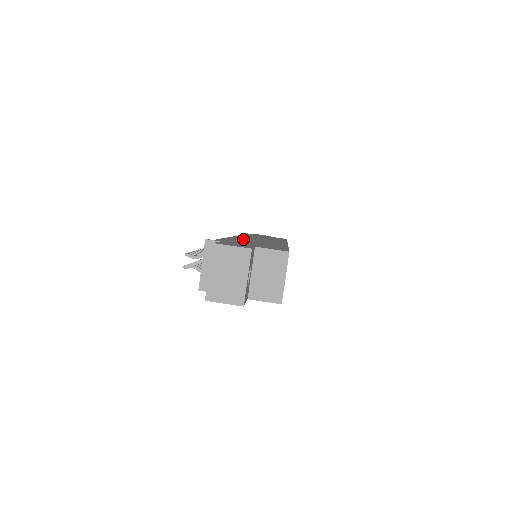
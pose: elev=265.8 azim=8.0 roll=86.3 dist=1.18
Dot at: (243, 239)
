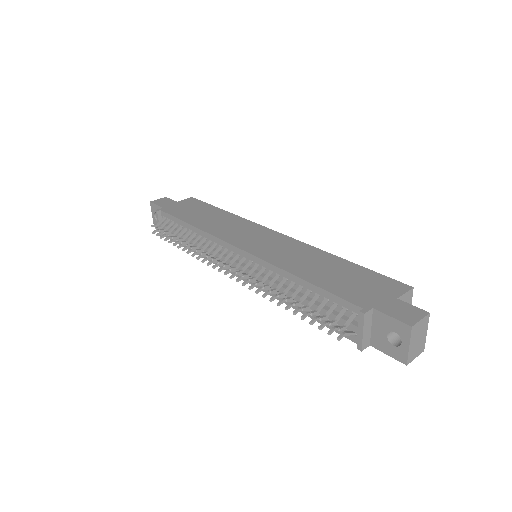
Dot at: (298, 266)
